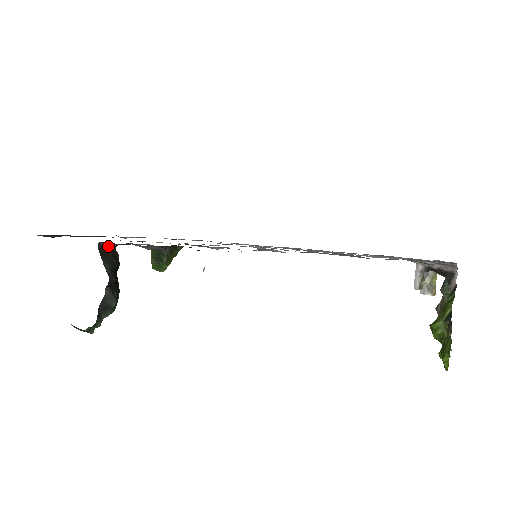
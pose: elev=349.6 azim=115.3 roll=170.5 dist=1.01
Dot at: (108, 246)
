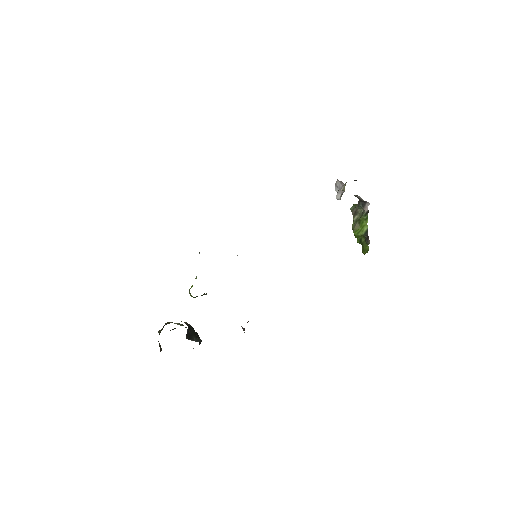
Dot at: (187, 331)
